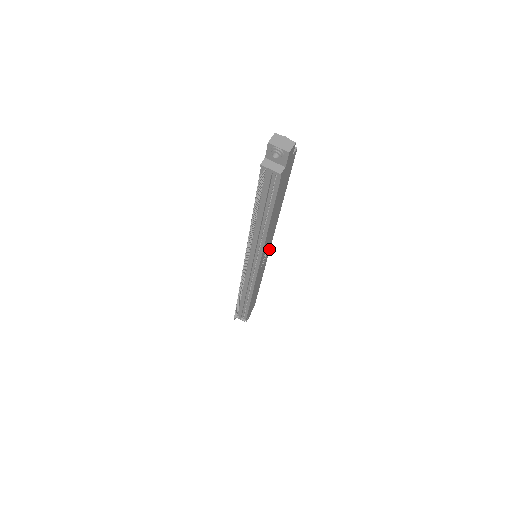
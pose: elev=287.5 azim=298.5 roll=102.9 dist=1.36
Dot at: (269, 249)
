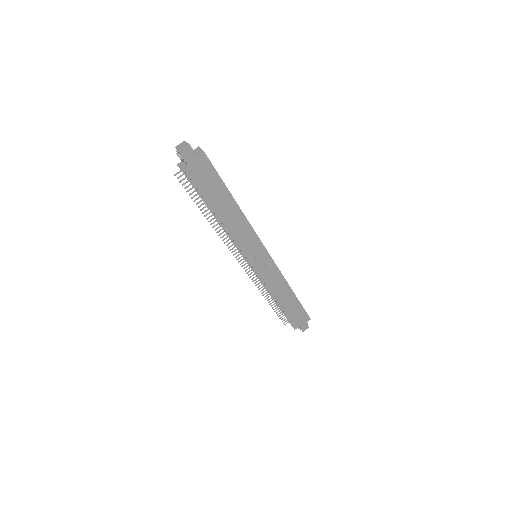
Dot at: (266, 252)
